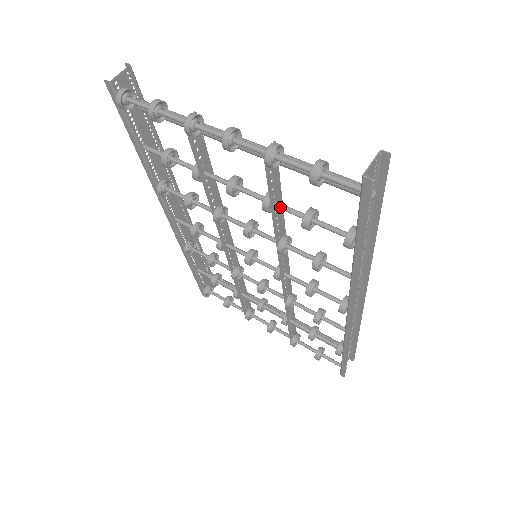
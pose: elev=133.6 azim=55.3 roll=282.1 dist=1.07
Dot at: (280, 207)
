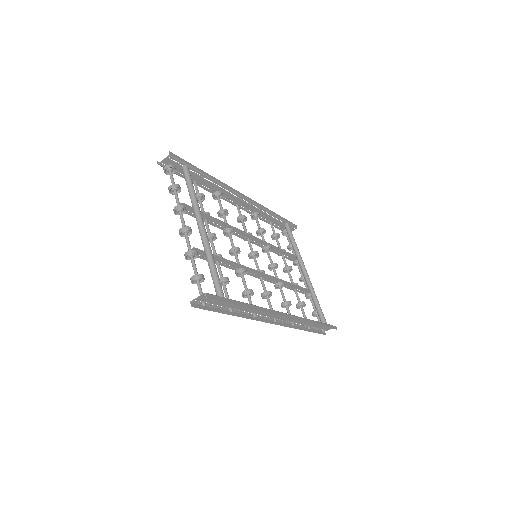
Dot at: (217, 265)
